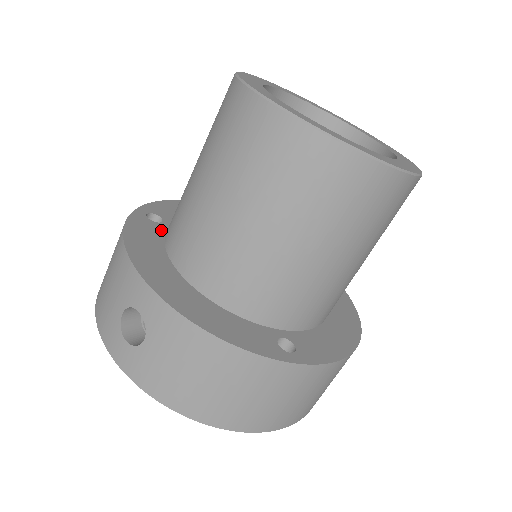
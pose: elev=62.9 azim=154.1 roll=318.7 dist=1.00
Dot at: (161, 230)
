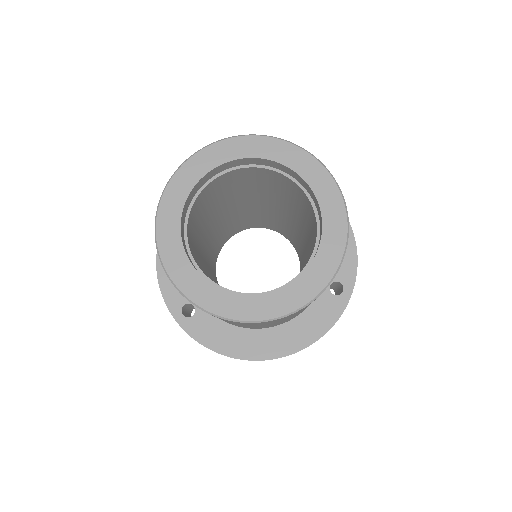
Dot at: (206, 314)
